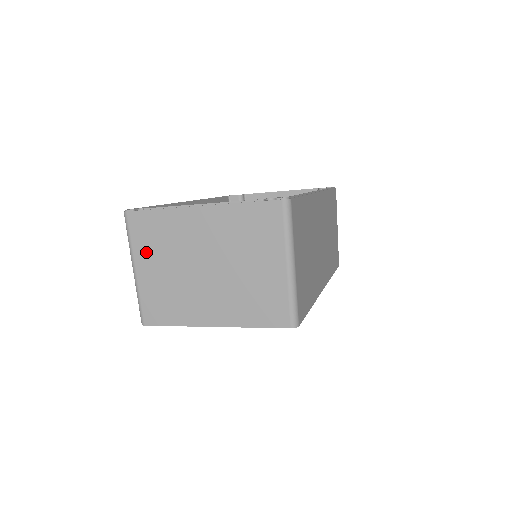
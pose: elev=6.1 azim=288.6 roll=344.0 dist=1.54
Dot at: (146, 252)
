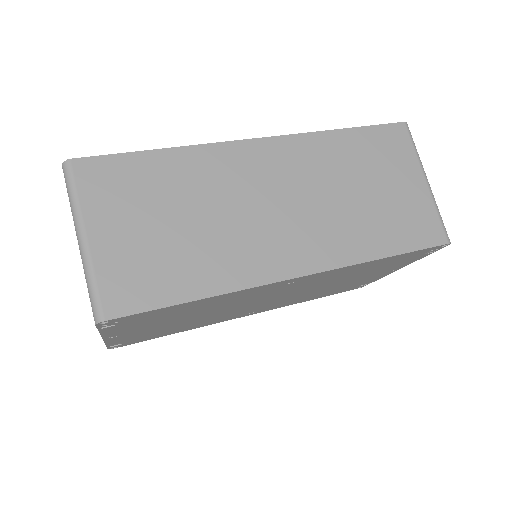
Dot at: occluded
